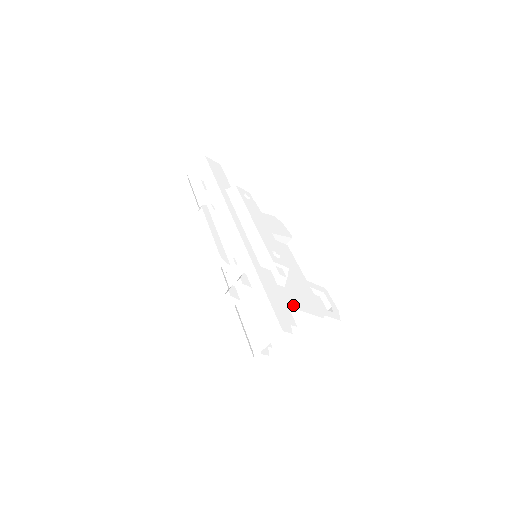
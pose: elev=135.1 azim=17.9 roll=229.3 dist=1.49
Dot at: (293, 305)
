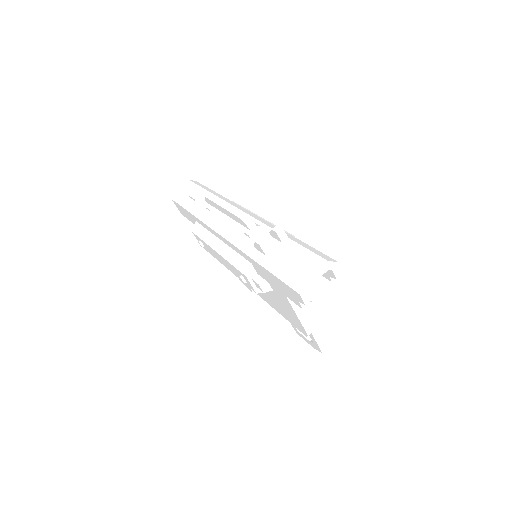
Dot at: occluded
